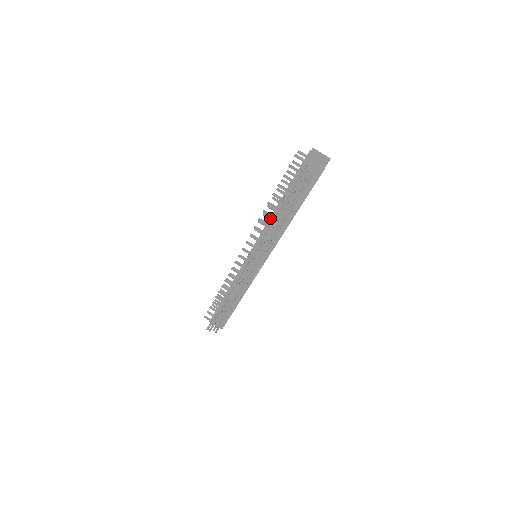
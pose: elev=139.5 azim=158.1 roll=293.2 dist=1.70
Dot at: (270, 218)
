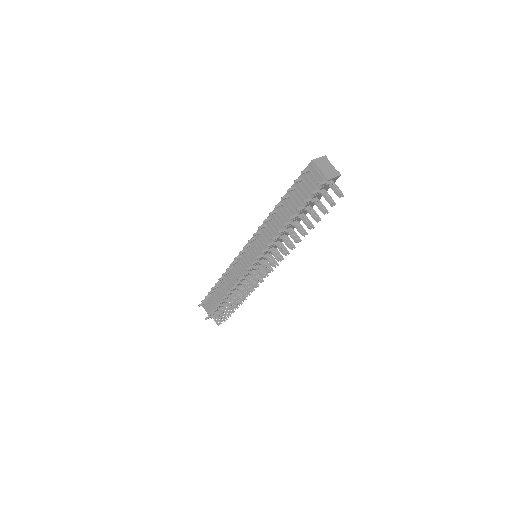
Dot at: occluded
